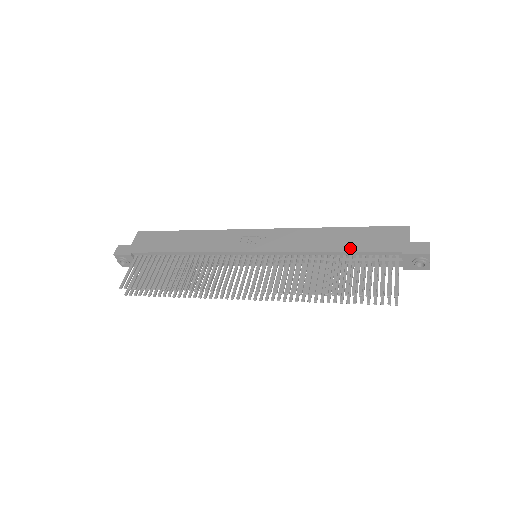
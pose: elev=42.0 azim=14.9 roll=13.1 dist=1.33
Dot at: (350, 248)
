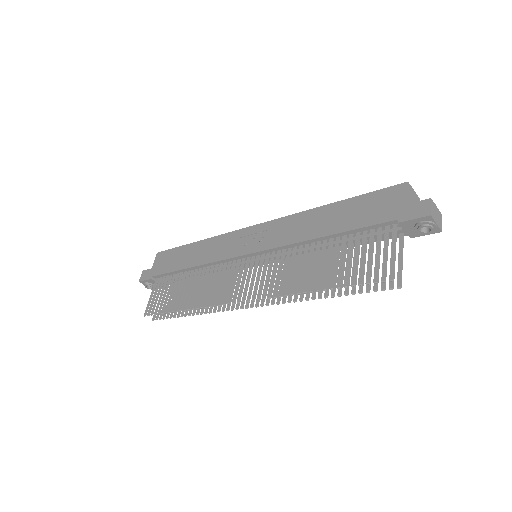
Dot at: (341, 228)
